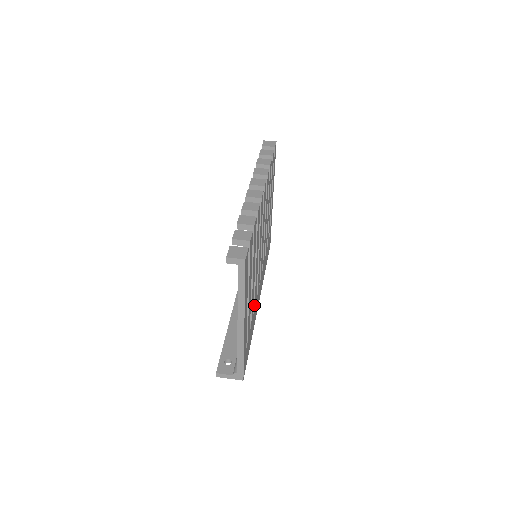
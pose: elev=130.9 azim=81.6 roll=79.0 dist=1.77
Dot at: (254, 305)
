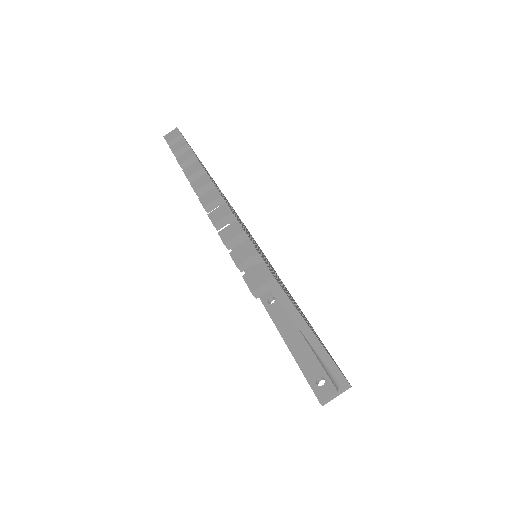
Dot at: occluded
